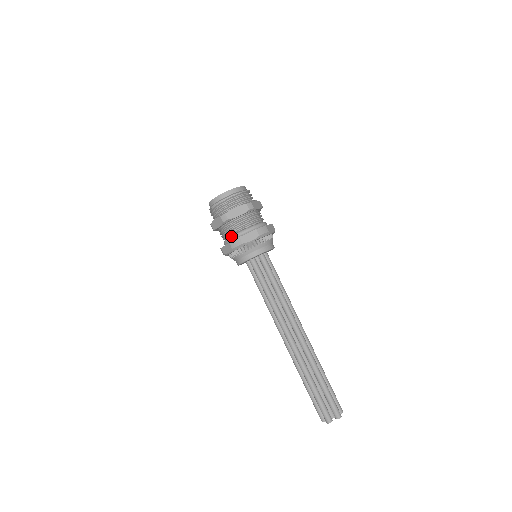
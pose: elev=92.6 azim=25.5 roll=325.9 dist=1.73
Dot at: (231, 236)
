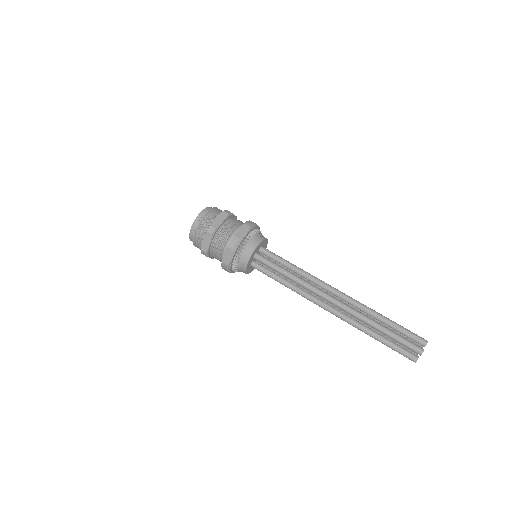
Dot at: (221, 261)
